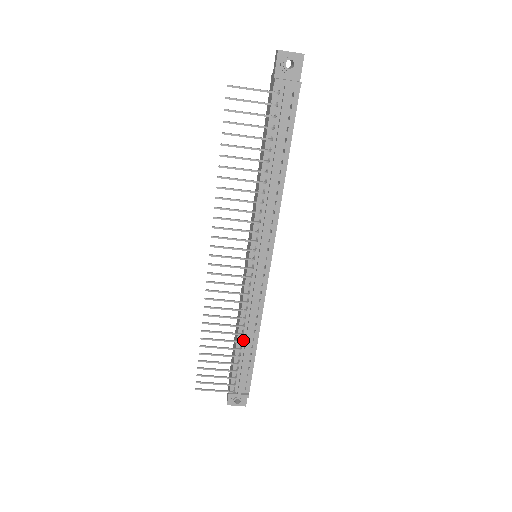
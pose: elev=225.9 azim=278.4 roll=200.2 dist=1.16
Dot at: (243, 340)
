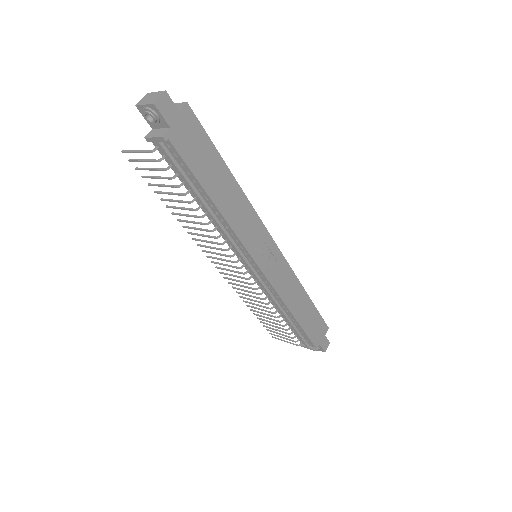
Dot at: occluded
